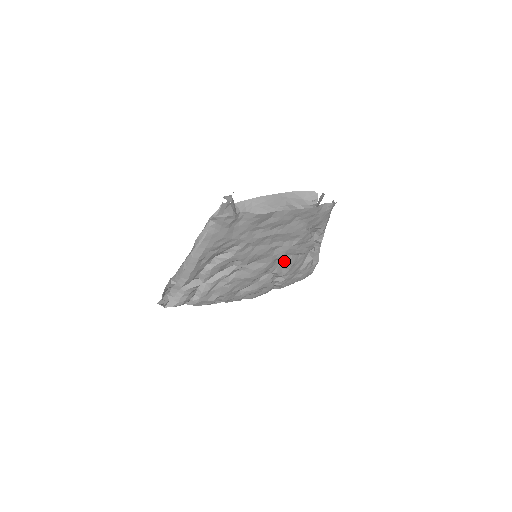
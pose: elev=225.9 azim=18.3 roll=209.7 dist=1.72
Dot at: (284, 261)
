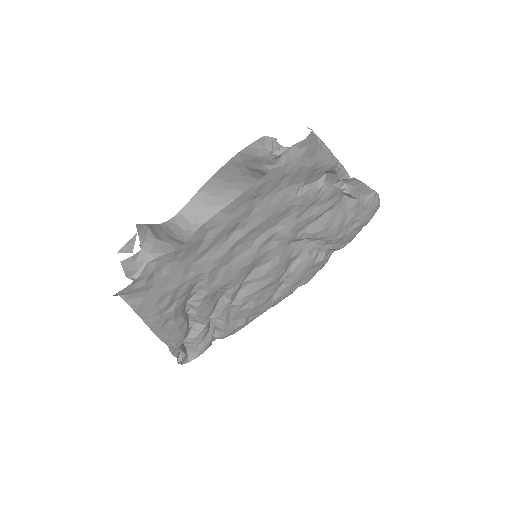
Dot at: (304, 237)
